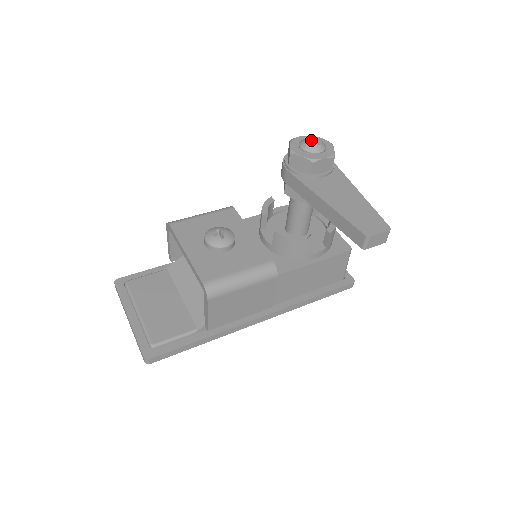
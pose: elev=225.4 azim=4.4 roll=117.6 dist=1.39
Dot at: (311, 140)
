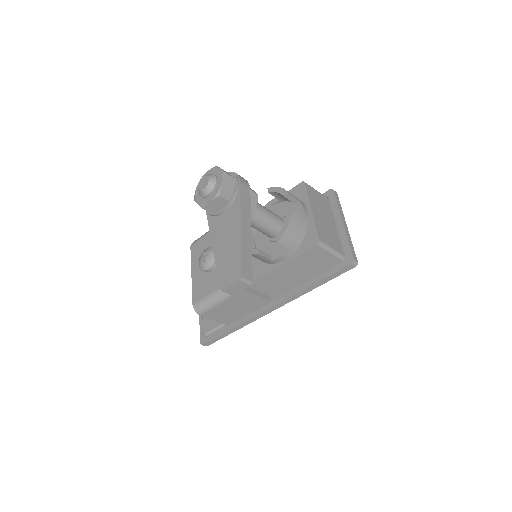
Dot at: (202, 182)
